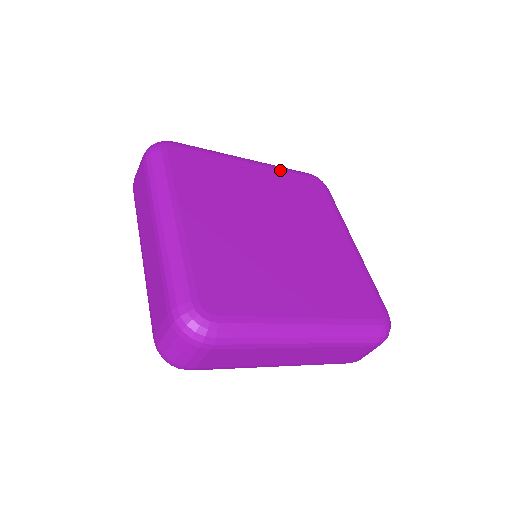
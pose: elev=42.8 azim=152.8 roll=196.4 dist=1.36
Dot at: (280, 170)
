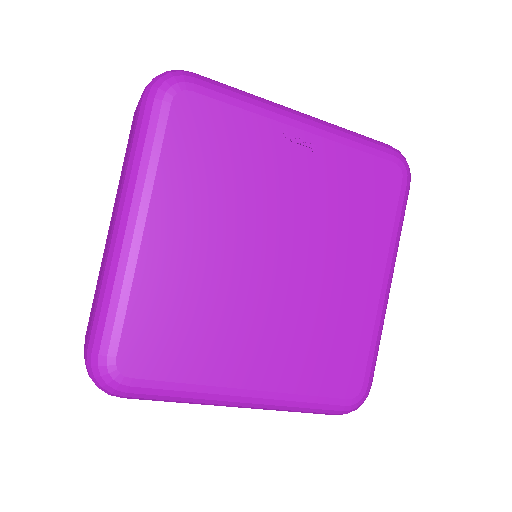
Dot at: (346, 146)
